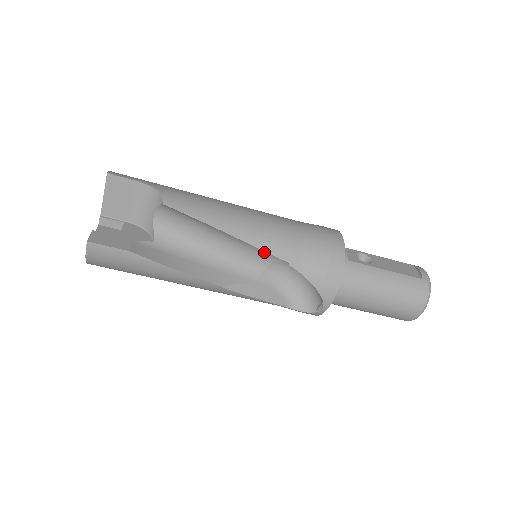
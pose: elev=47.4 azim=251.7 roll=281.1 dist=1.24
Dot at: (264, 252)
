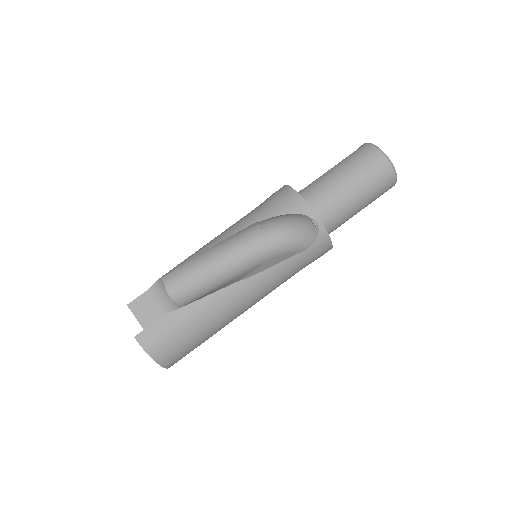
Dot at: (248, 241)
